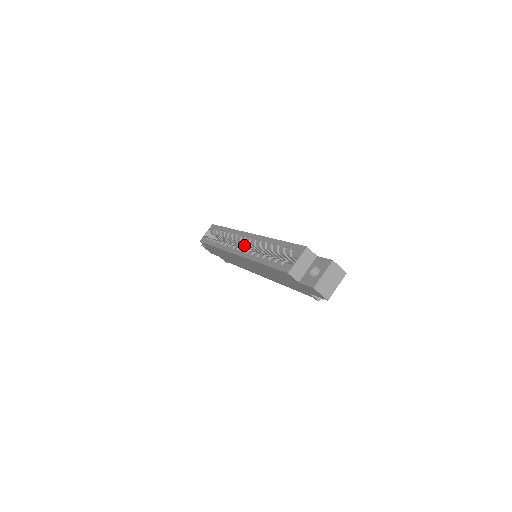
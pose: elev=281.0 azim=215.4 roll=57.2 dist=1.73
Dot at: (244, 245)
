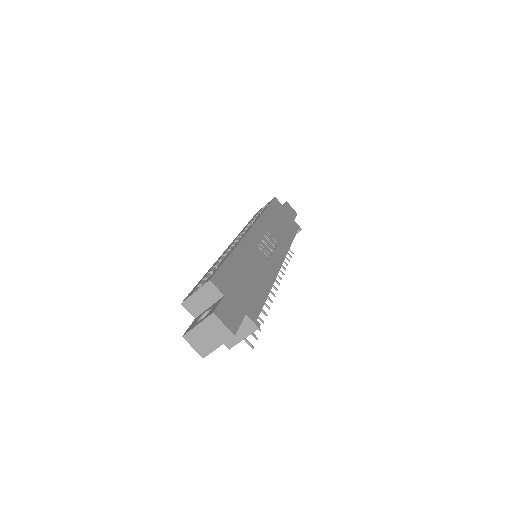
Dot at: occluded
